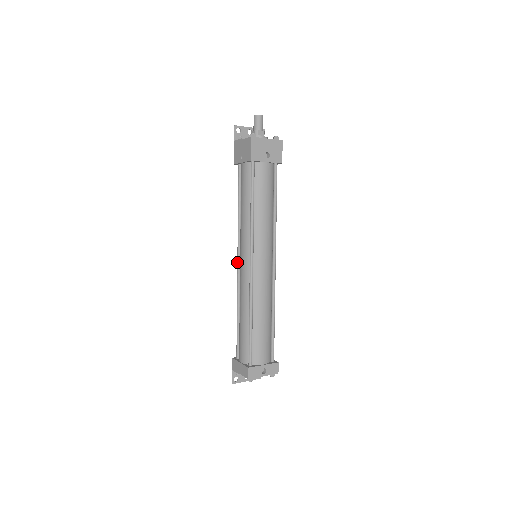
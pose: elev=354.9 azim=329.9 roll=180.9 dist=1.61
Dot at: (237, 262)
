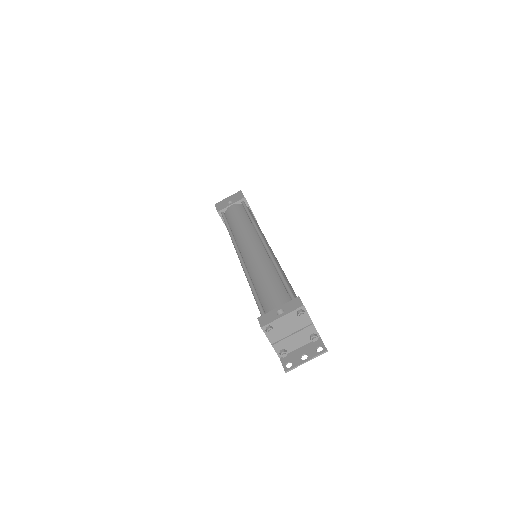
Dot at: occluded
